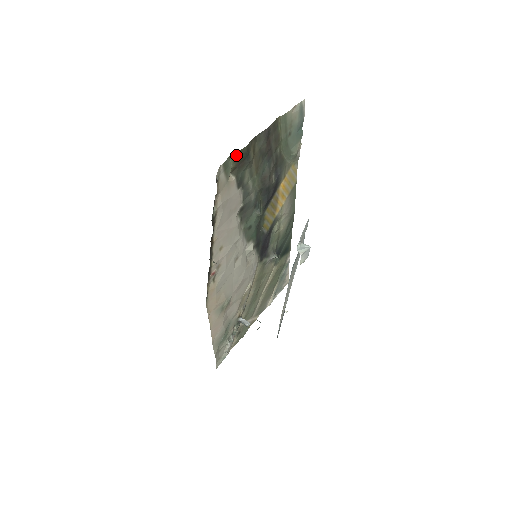
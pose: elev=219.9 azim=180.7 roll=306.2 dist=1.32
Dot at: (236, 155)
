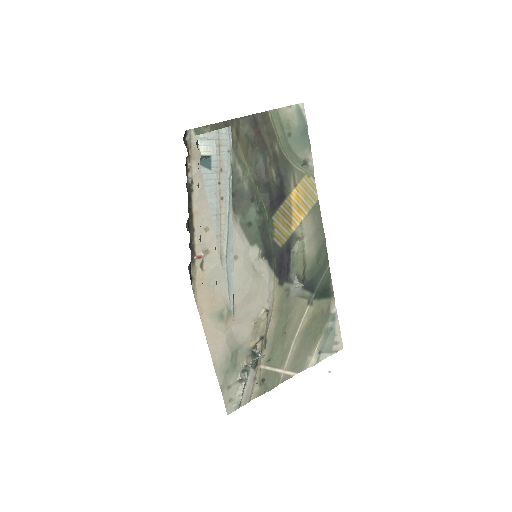
Dot at: (212, 128)
